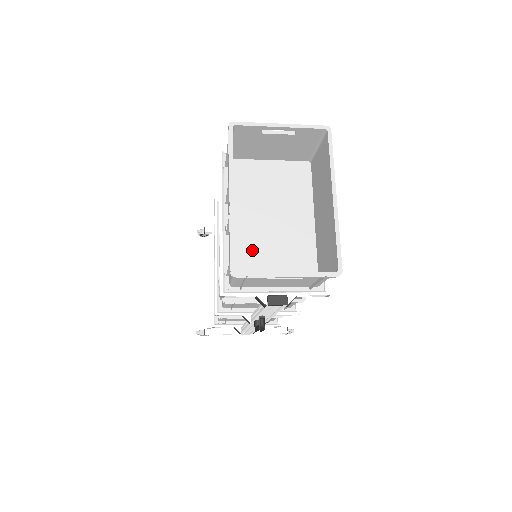
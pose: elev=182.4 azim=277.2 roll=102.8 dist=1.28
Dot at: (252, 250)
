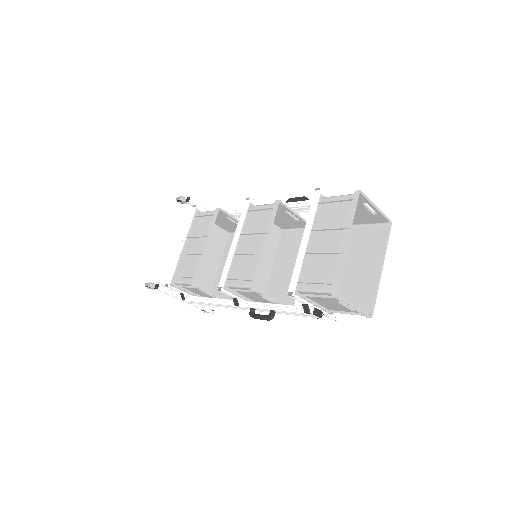
Dot at: occluded
